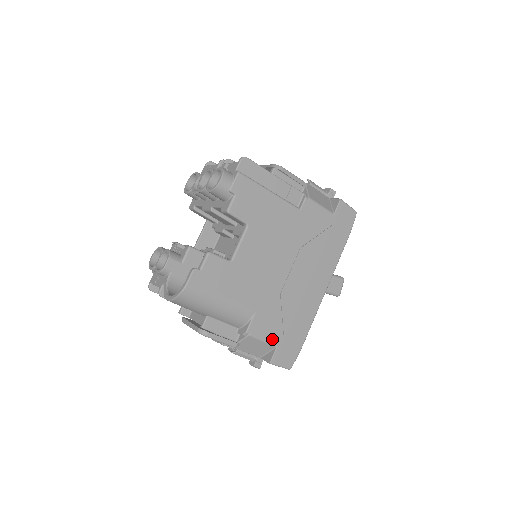
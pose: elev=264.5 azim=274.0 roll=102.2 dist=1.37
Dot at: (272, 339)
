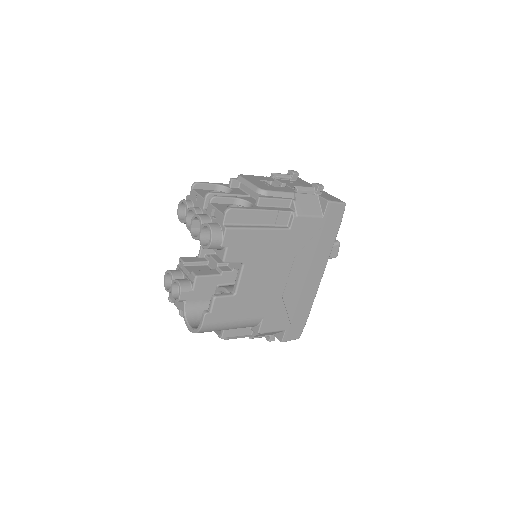
Dot at: (280, 328)
